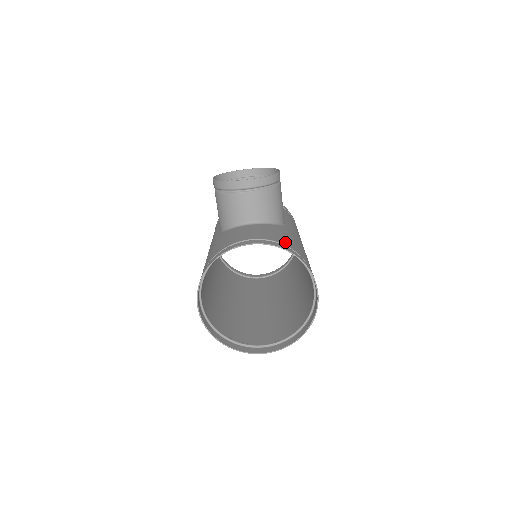
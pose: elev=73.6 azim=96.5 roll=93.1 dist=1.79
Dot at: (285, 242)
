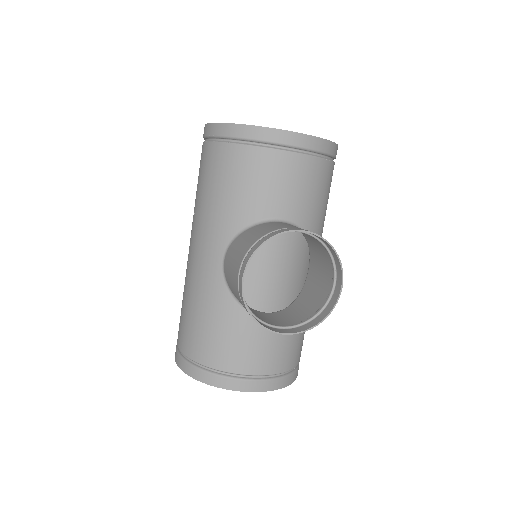
Dot at: (290, 361)
